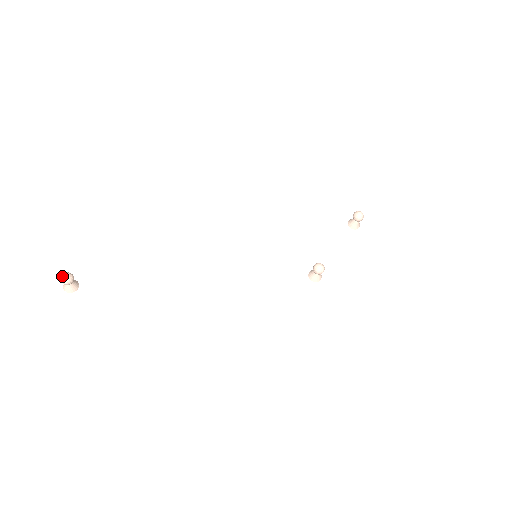
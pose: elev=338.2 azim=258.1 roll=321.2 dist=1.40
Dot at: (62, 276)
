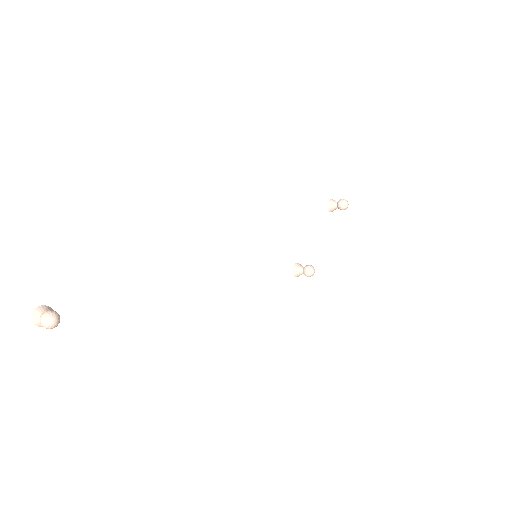
Dot at: (47, 321)
